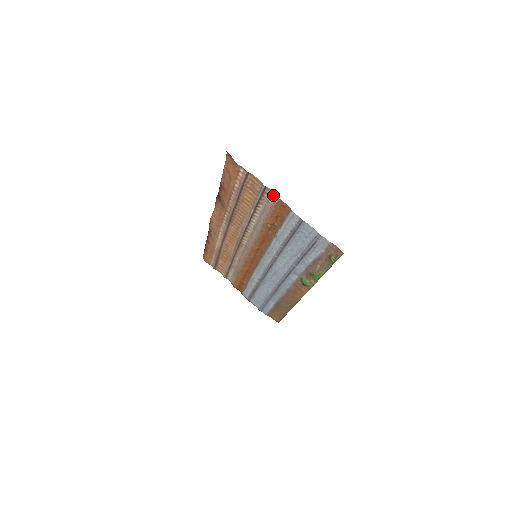
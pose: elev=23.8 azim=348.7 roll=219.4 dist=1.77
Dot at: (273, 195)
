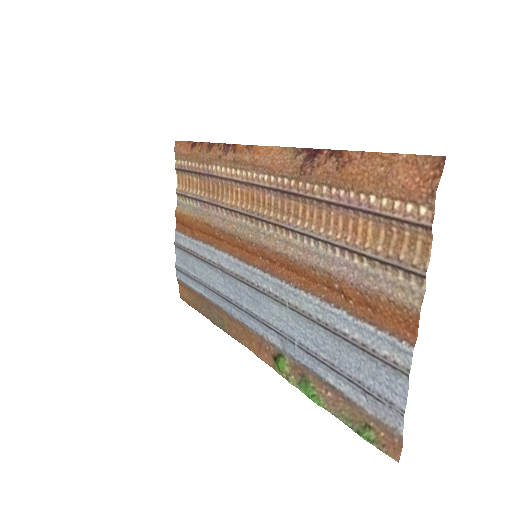
Dot at: (416, 296)
